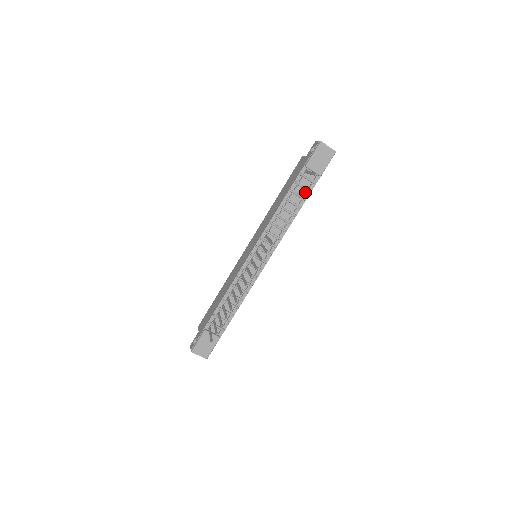
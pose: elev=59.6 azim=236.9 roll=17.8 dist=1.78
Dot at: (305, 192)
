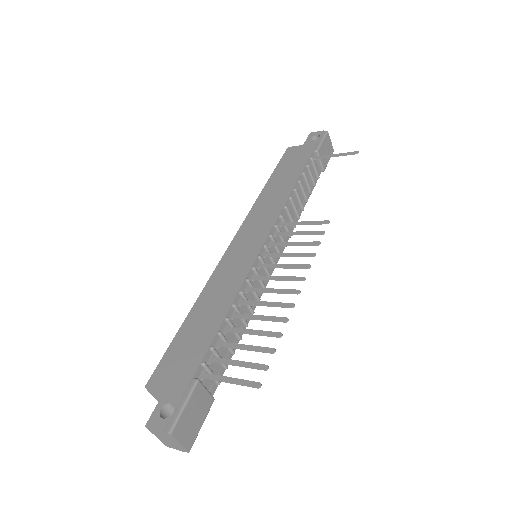
Dot at: (311, 184)
